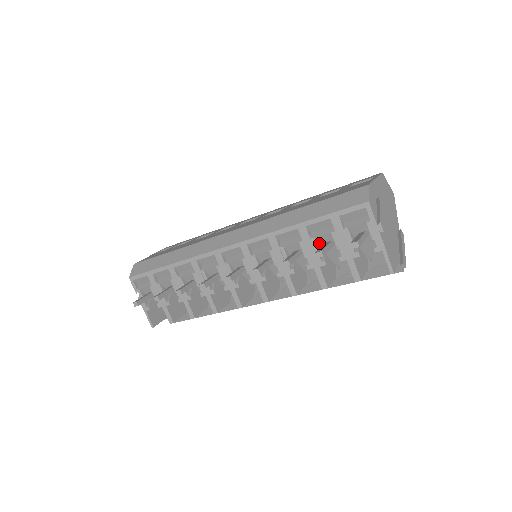
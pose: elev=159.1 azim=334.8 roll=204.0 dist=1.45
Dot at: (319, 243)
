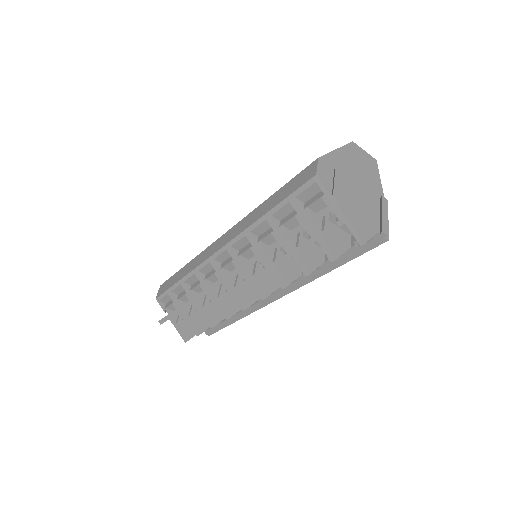
Dot at: (290, 229)
